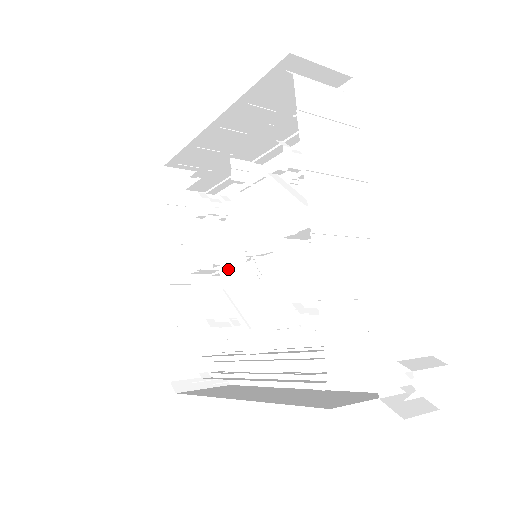
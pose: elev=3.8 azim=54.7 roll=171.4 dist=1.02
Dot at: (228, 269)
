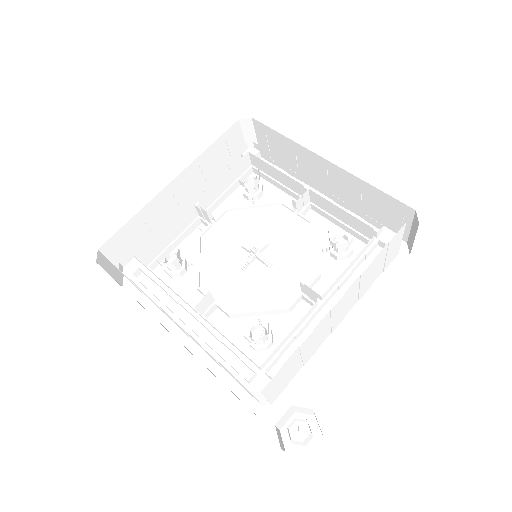
Dot at: (219, 231)
